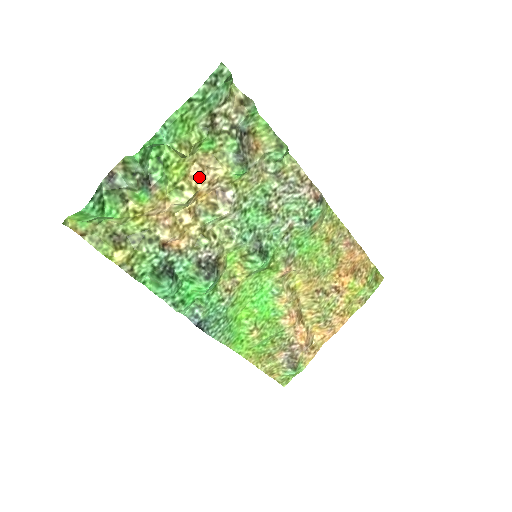
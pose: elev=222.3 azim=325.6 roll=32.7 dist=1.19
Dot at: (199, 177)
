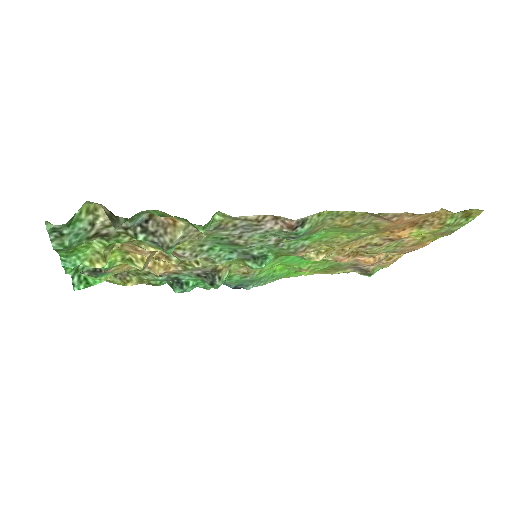
Dot at: (138, 252)
